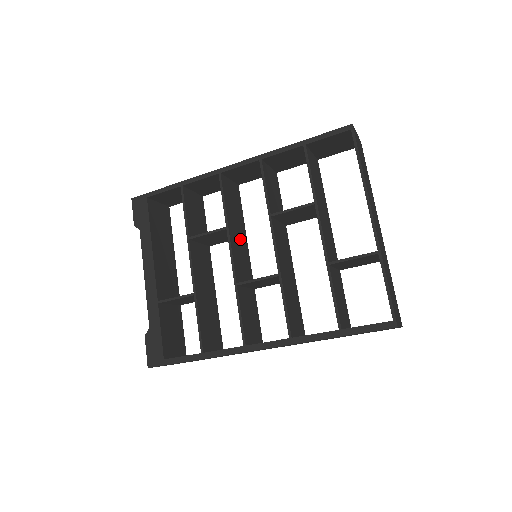
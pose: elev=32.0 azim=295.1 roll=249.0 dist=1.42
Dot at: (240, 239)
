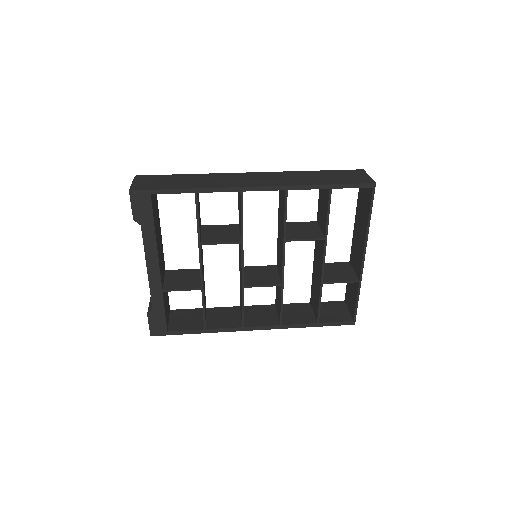
Dot at: occluded
